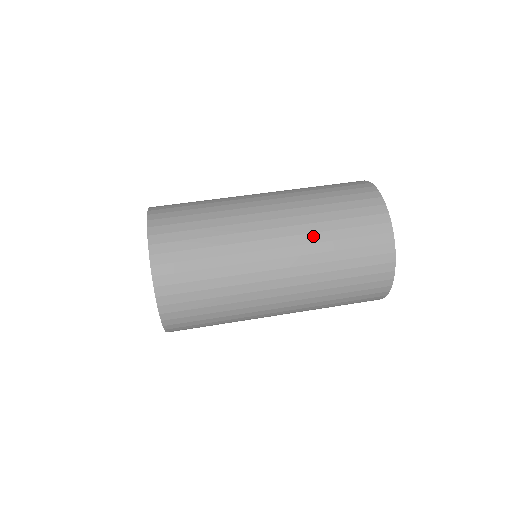
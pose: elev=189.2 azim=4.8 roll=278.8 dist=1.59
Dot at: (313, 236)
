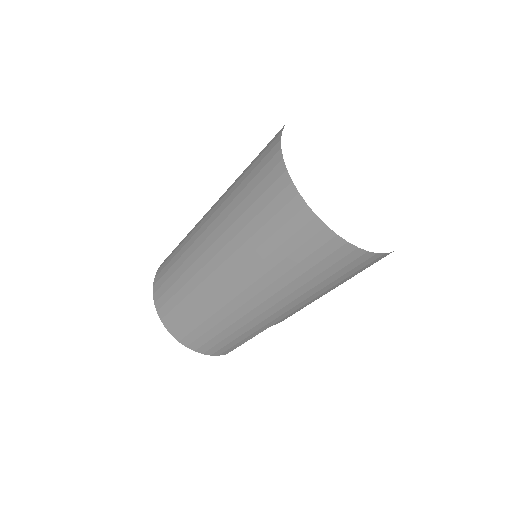
Dot at: (230, 187)
